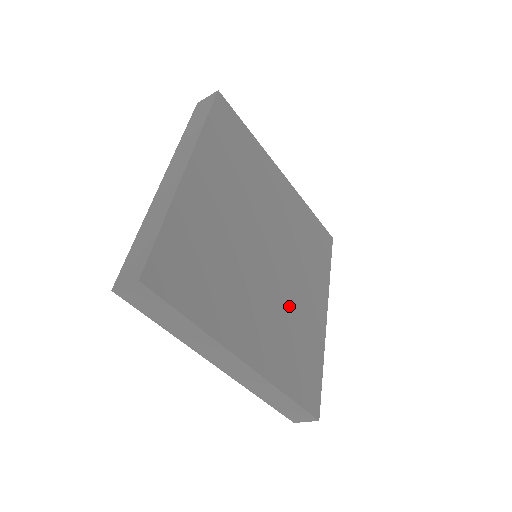
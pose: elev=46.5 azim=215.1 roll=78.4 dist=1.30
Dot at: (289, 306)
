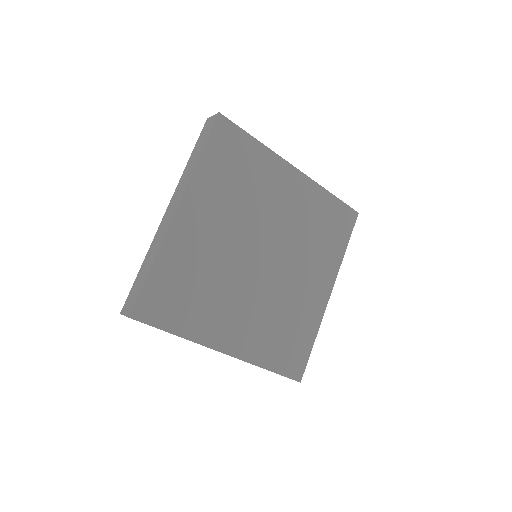
Dot at: (282, 298)
